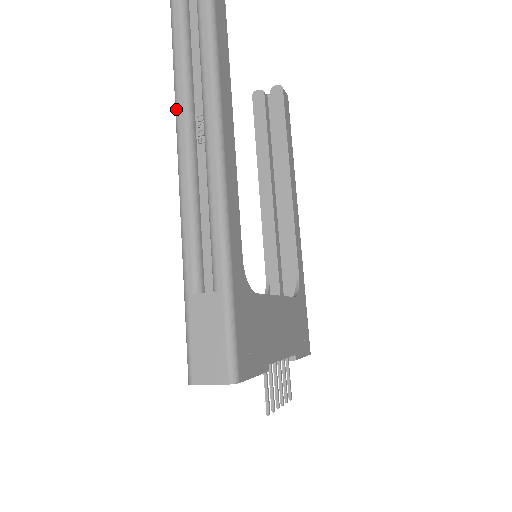
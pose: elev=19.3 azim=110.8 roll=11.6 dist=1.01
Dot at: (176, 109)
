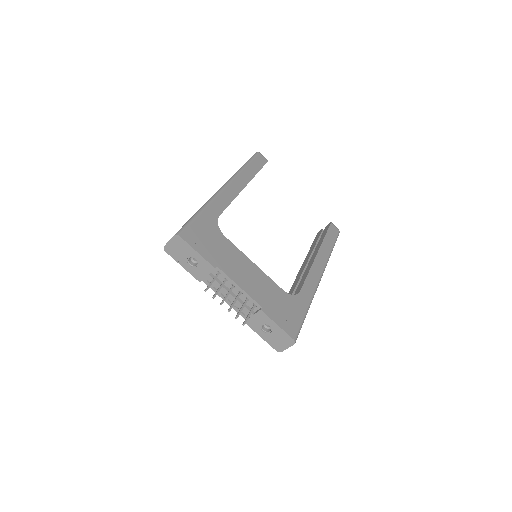
Dot at: occluded
